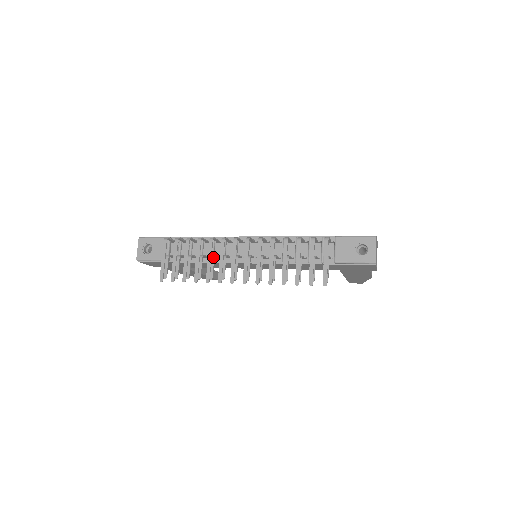
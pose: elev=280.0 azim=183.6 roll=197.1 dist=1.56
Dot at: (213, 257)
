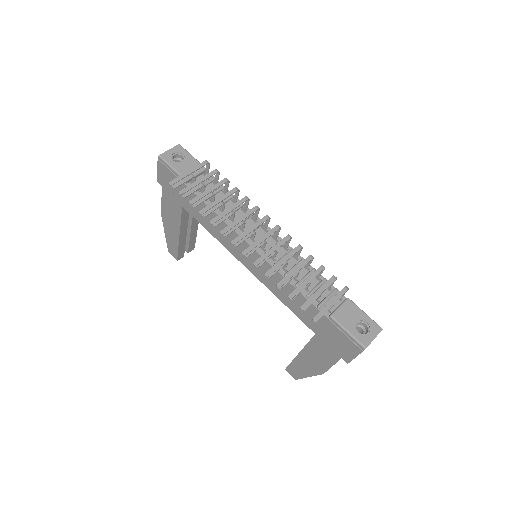
Dot at: (233, 212)
